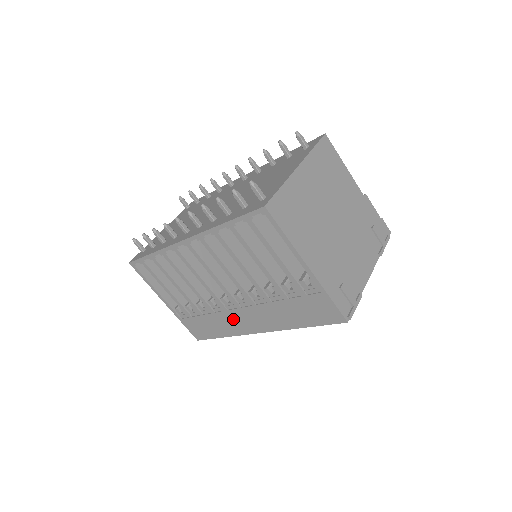
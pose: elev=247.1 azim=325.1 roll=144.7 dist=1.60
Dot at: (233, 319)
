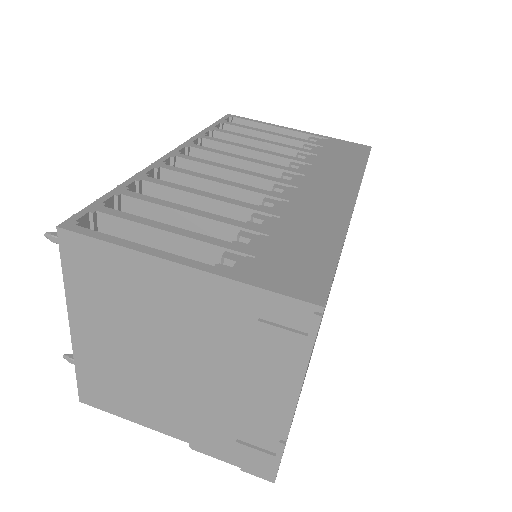
Dot at: (312, 204)
